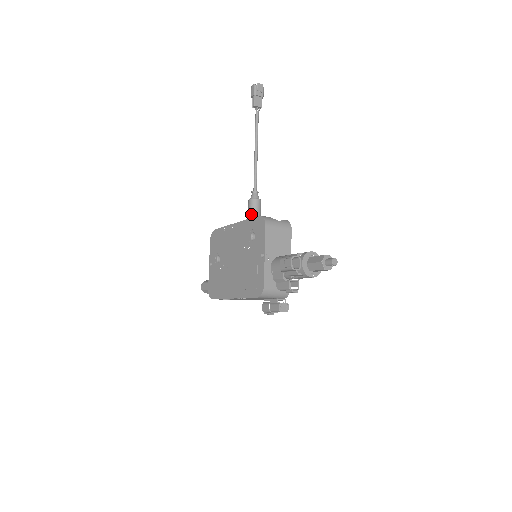
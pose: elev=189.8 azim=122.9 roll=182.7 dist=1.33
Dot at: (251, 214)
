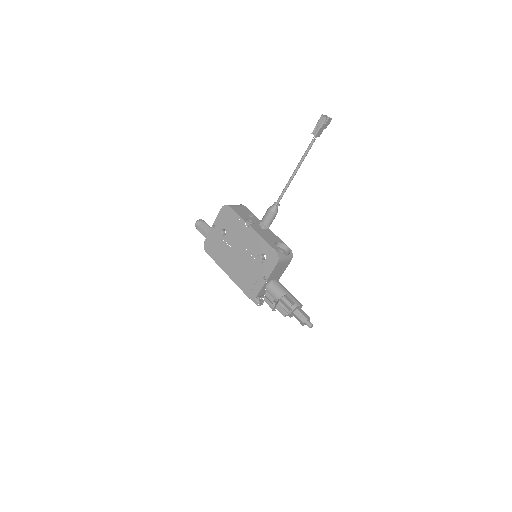
Dot at: (266, 222)
